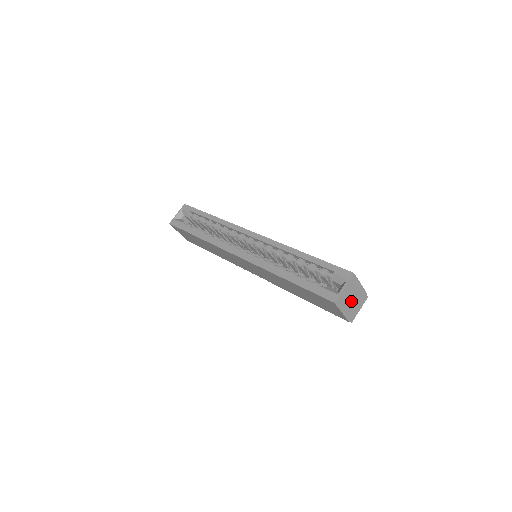
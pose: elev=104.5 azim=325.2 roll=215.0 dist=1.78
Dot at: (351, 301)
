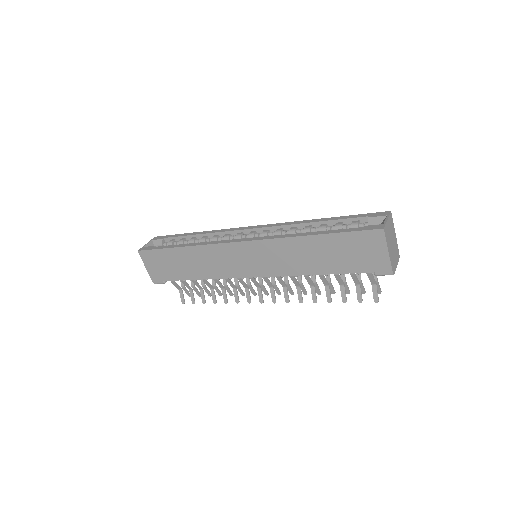
Dot at: (391, 245)
